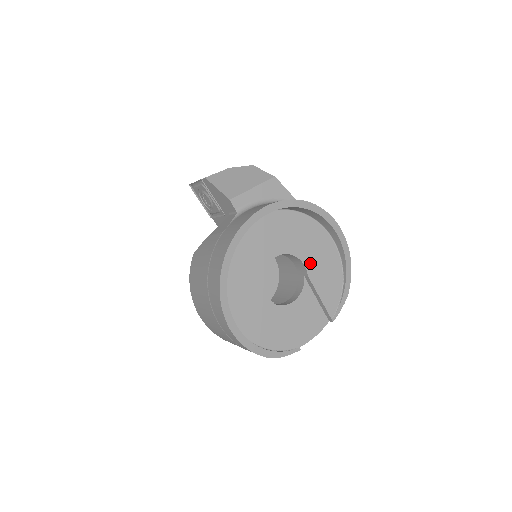
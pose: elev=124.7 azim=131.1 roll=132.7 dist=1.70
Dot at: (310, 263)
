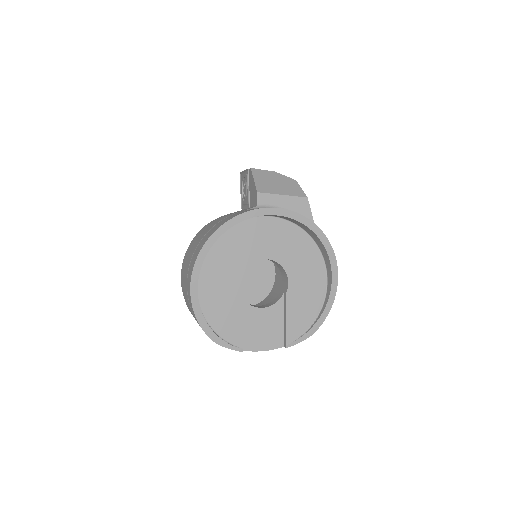
Dot at: (294, 284)
